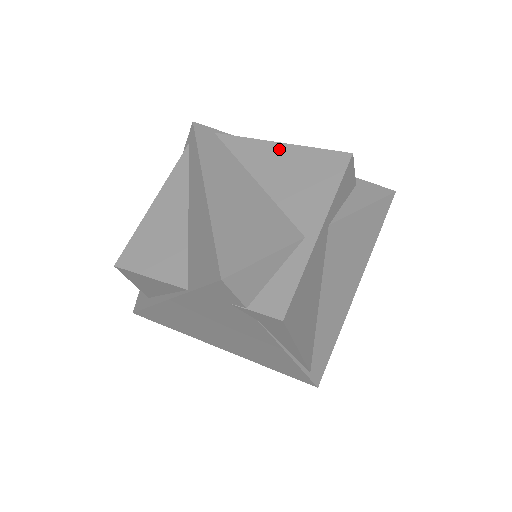
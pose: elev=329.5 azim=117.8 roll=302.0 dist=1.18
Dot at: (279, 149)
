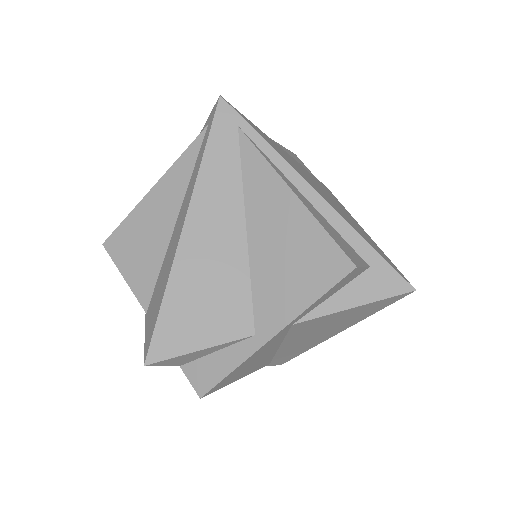
Dot at: (288, 203)
